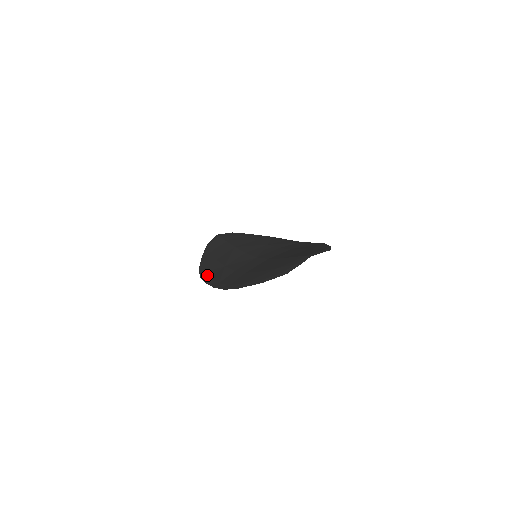
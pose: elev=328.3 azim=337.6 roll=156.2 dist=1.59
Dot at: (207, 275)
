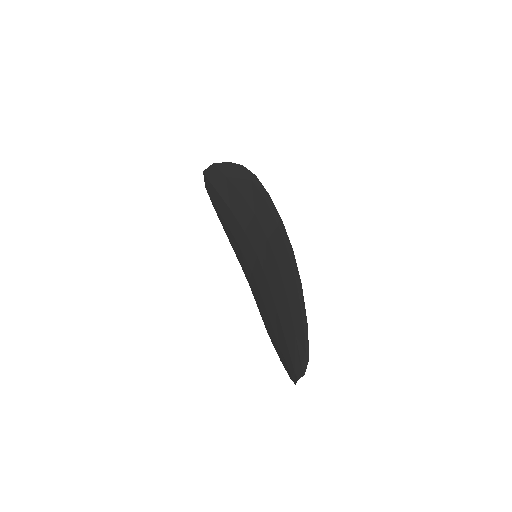
Dot at: (234, 249)
